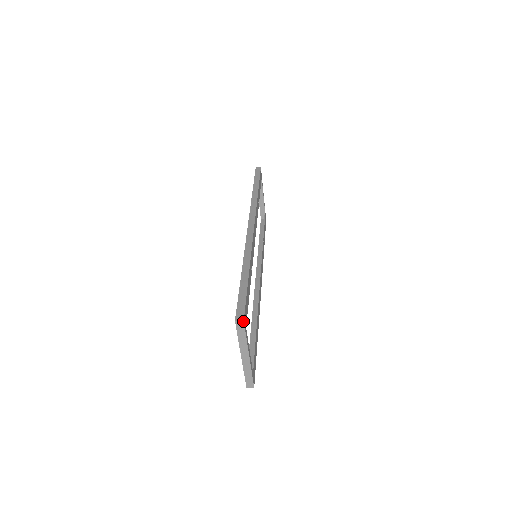
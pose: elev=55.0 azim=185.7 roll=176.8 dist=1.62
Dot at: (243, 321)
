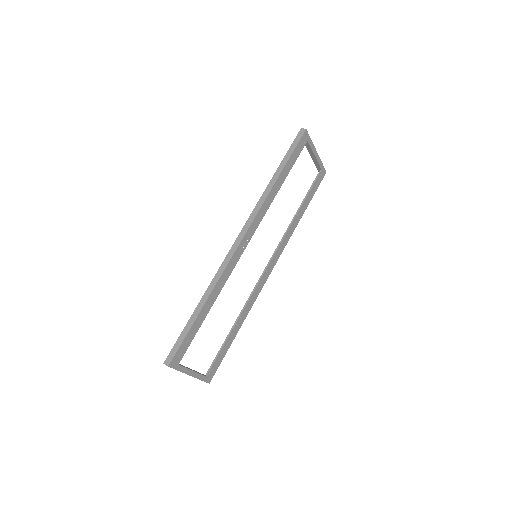
Dot at: (168, 366)
